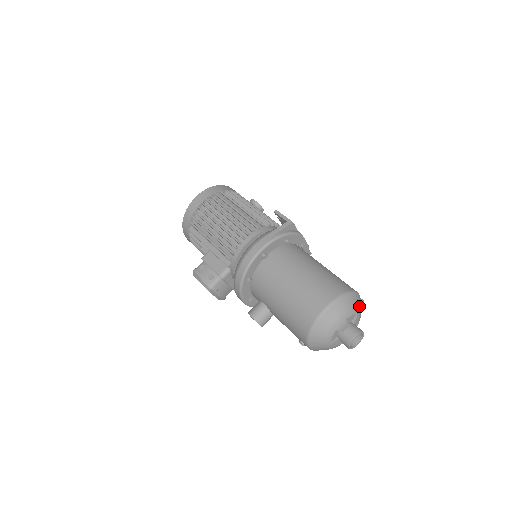
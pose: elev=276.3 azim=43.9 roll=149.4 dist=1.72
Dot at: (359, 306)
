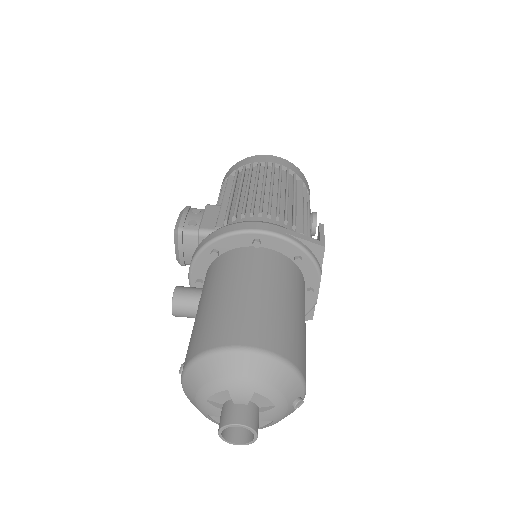
Dot at: (289, 402)
